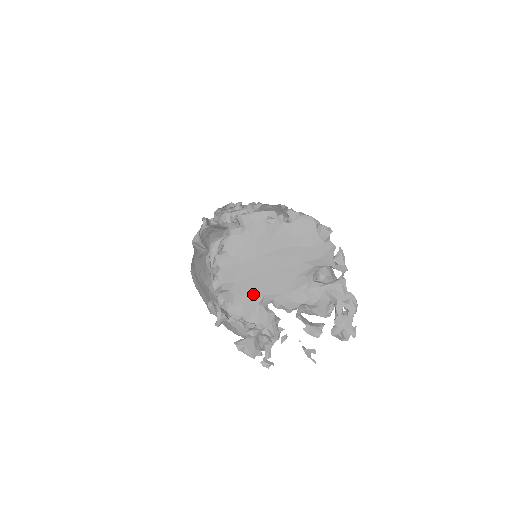
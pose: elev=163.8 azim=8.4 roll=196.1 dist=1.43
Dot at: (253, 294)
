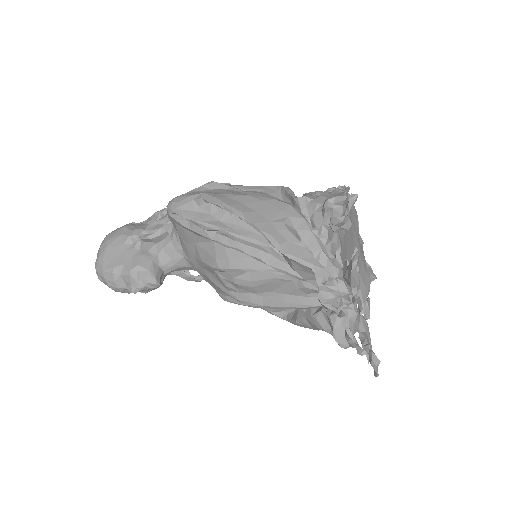
Dot at: (345, 245)
